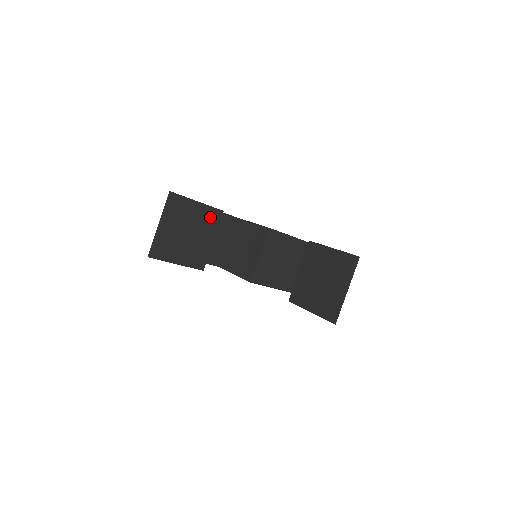
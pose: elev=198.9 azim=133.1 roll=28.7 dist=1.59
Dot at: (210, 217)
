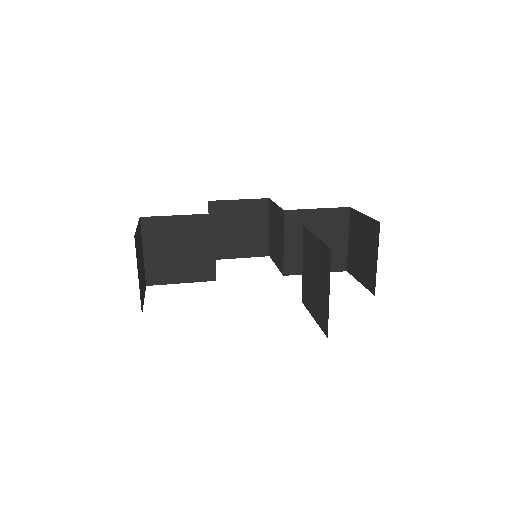
Dot at: (199, 225)
